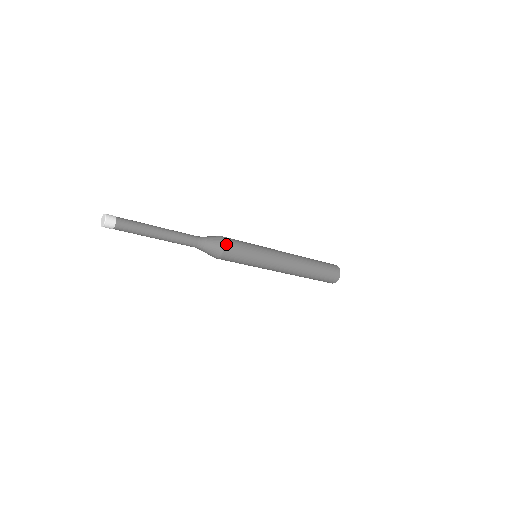
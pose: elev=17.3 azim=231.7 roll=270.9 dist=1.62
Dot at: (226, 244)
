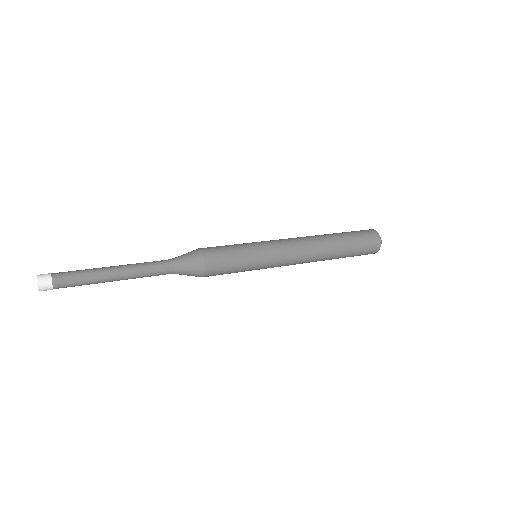
Dot at: (207, 273)
